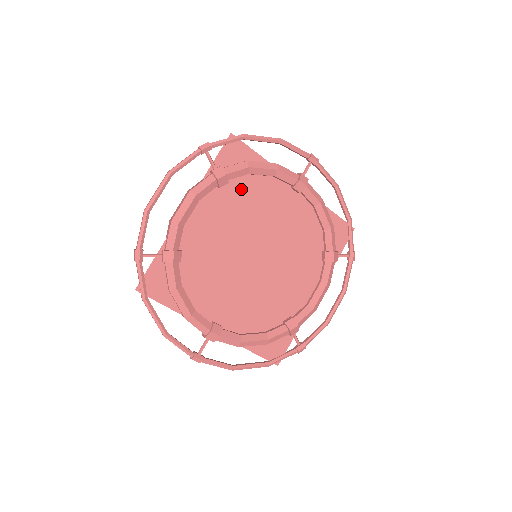
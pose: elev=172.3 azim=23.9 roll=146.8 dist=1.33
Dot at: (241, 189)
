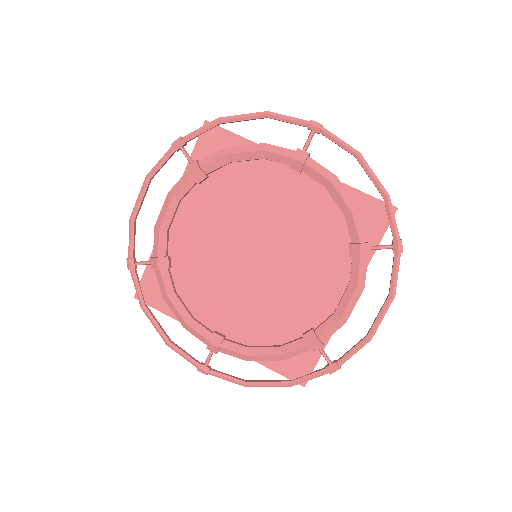
Dot at: (226, 181)
